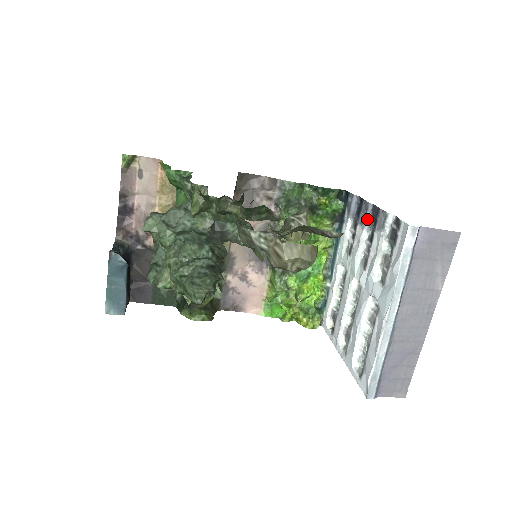
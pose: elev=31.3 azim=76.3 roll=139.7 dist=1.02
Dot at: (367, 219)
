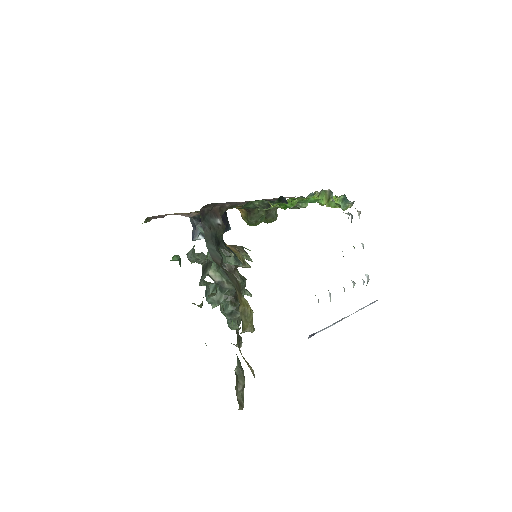
Dot at: occluded
